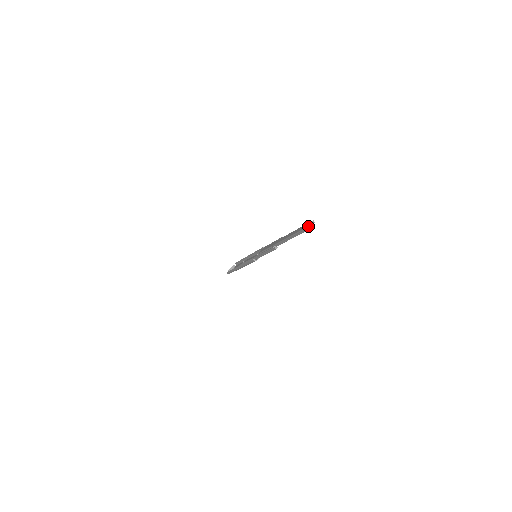
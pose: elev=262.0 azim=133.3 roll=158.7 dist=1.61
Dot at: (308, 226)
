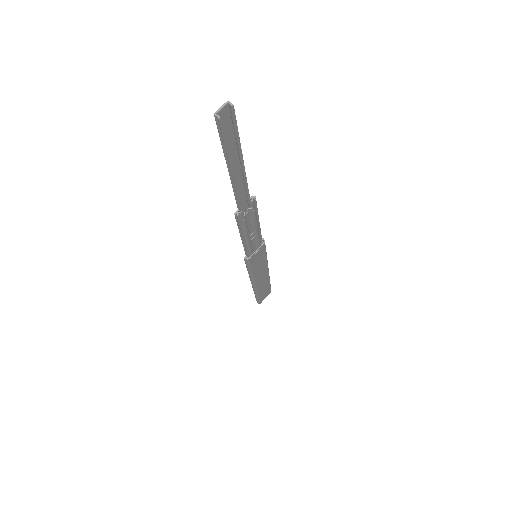
Dot at: (216, 112)
